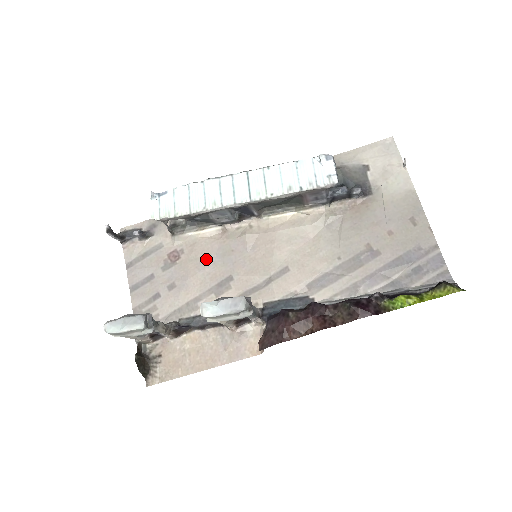
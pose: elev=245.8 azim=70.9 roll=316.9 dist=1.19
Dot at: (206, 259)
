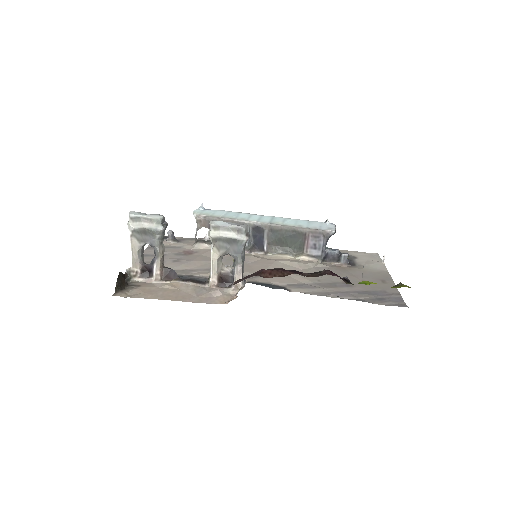
Dot at: occluded
